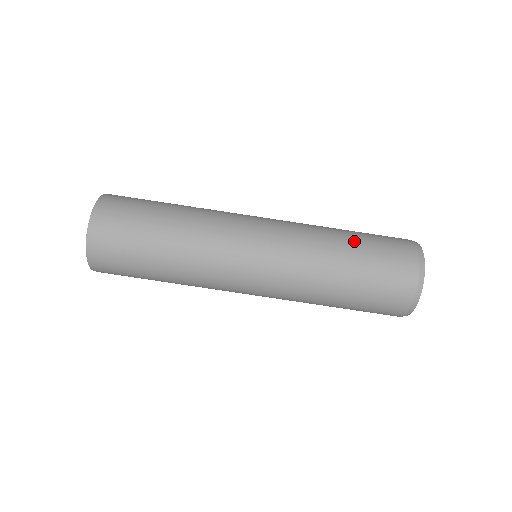
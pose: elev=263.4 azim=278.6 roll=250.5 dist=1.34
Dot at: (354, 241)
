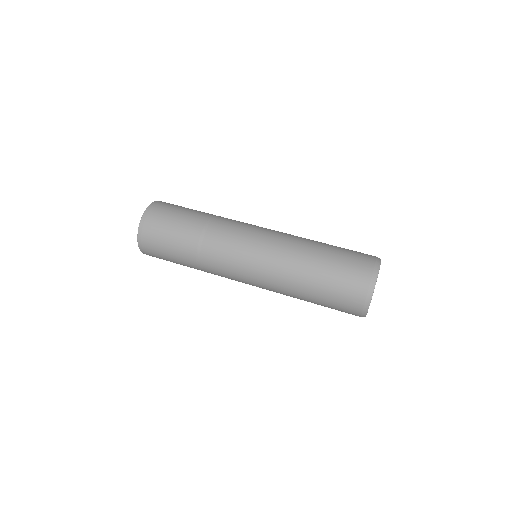
Dot at: (328, 244)
